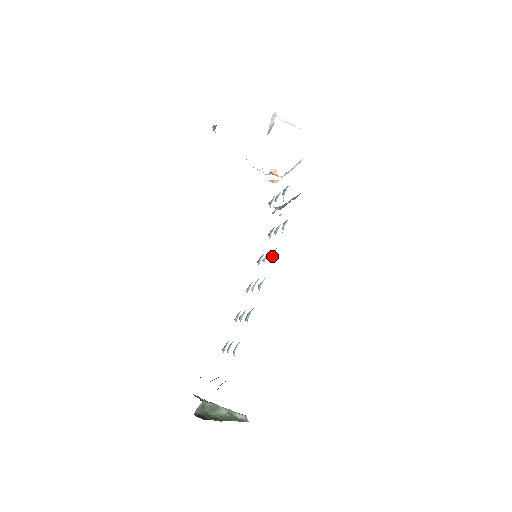
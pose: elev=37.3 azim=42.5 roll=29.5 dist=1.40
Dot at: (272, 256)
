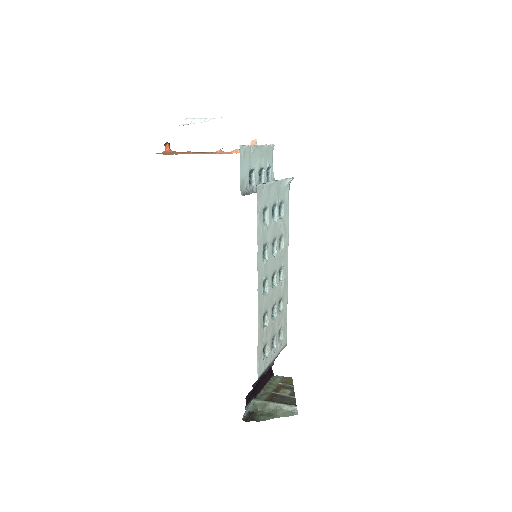
Dot at: (266, 254)
